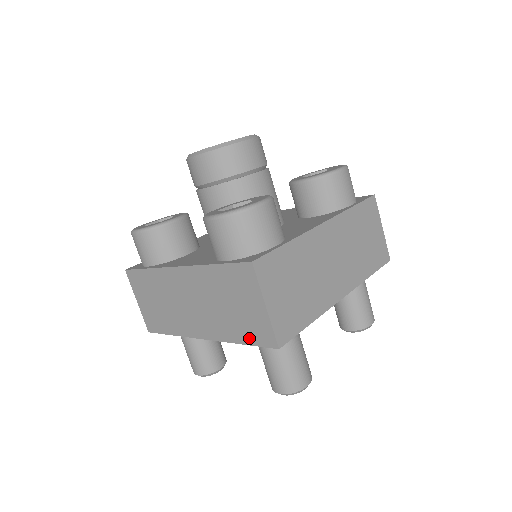
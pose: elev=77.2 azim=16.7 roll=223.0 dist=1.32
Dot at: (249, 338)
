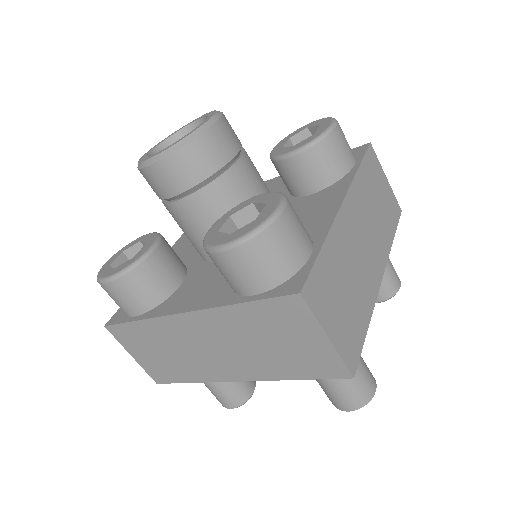
Dot at: (307, 373)
